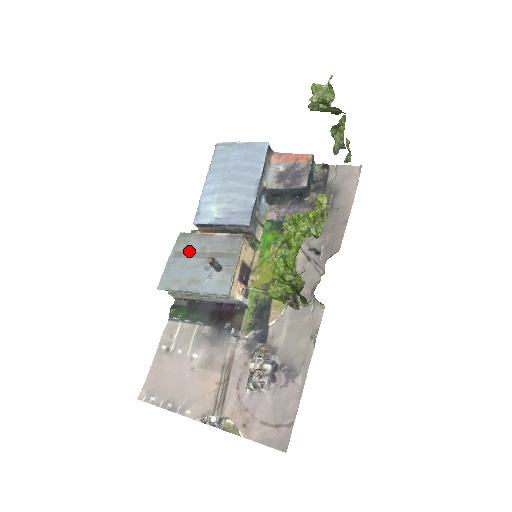
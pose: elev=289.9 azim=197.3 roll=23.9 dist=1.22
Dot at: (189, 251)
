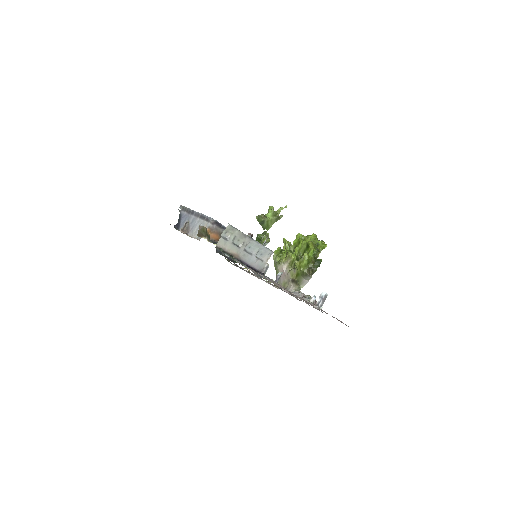
Dot at: occluded
